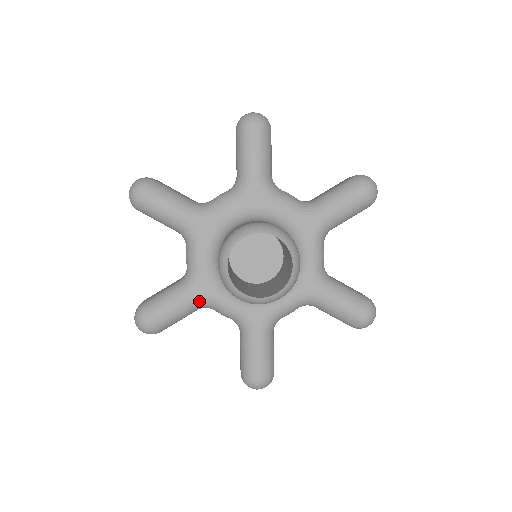
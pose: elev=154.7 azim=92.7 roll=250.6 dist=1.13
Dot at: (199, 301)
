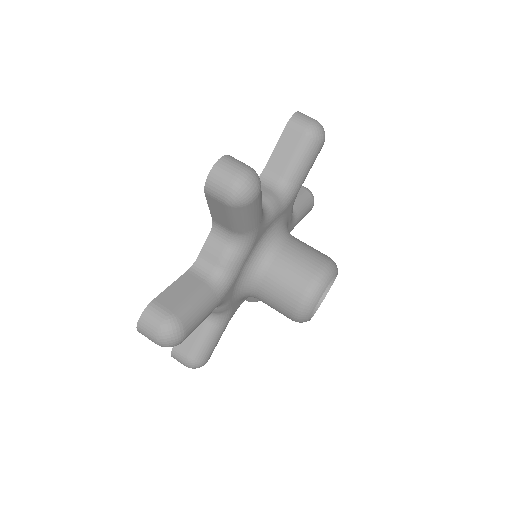
Dot at: occluded
